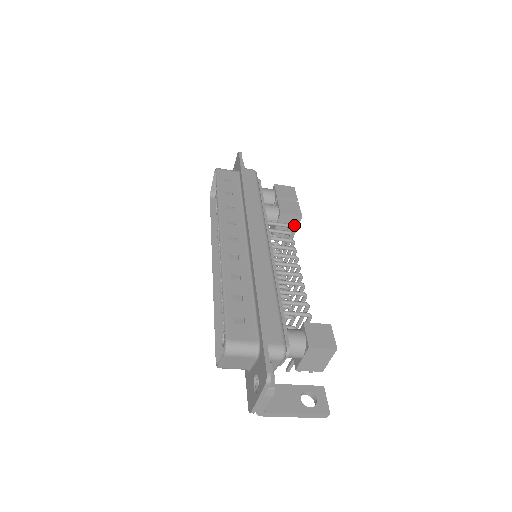
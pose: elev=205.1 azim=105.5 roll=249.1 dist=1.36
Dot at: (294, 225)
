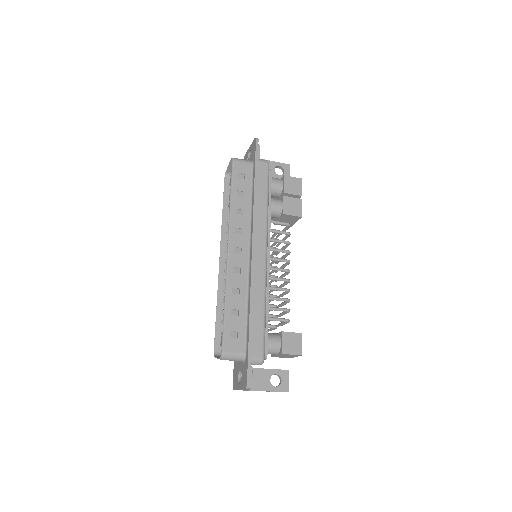
Dot at: (294, 220)
